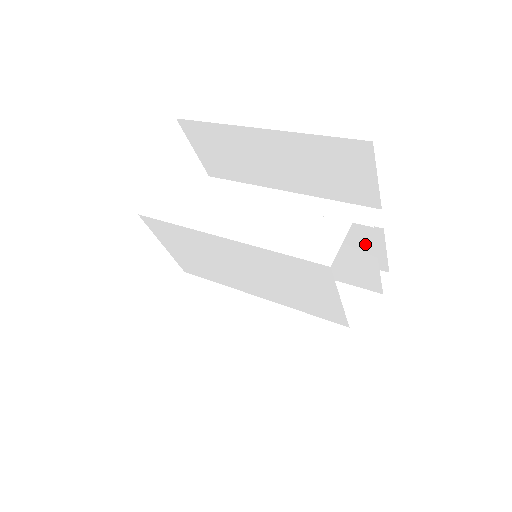
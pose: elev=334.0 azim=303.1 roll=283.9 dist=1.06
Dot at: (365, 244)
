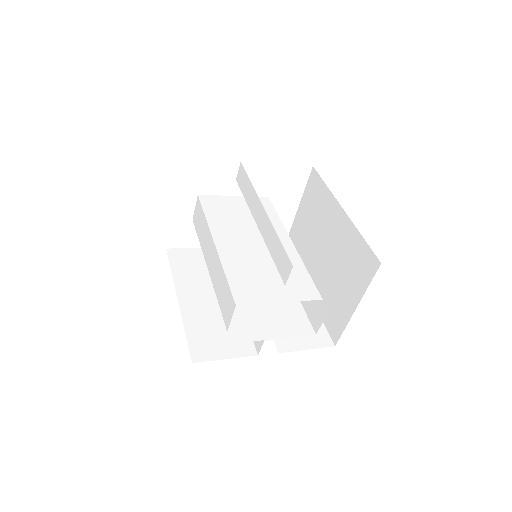
Dot at: occluded
